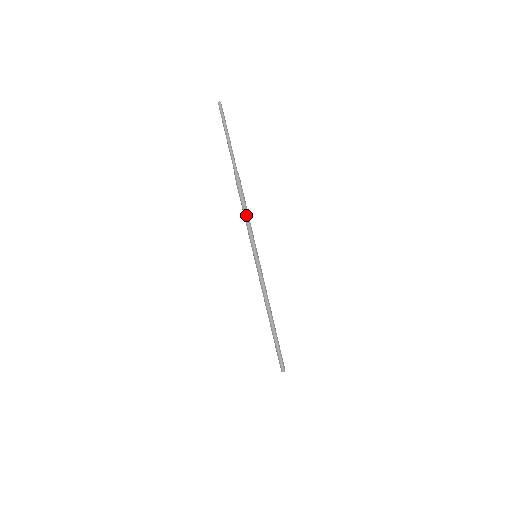
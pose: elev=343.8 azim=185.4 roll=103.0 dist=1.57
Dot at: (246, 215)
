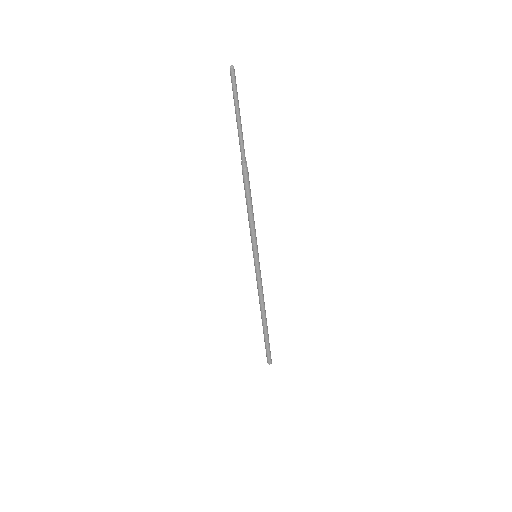
Dot at: (249, 212)
